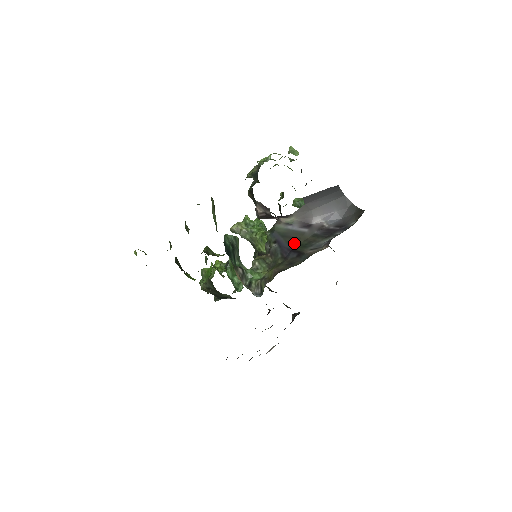
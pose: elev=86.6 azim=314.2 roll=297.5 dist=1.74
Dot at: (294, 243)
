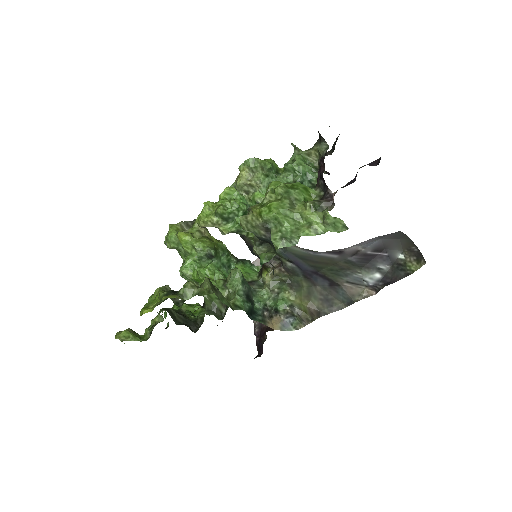
Dot at: (320, 267)
